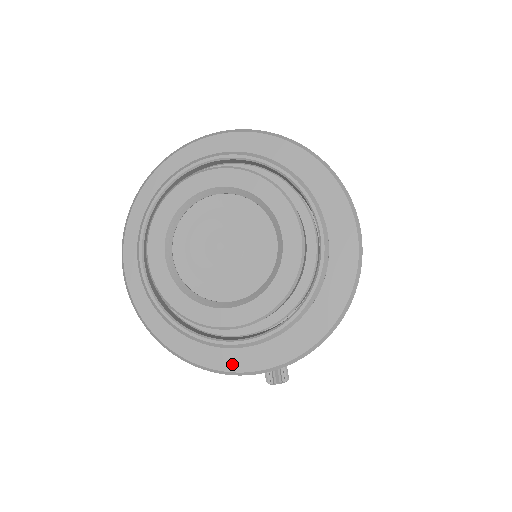
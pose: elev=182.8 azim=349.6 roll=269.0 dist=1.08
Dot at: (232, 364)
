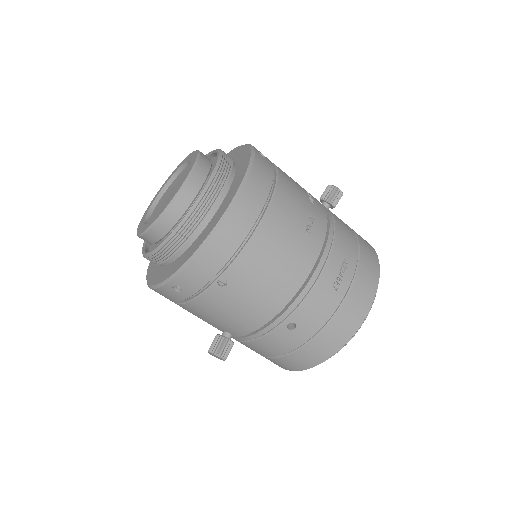
Dot at: (152, 280)
